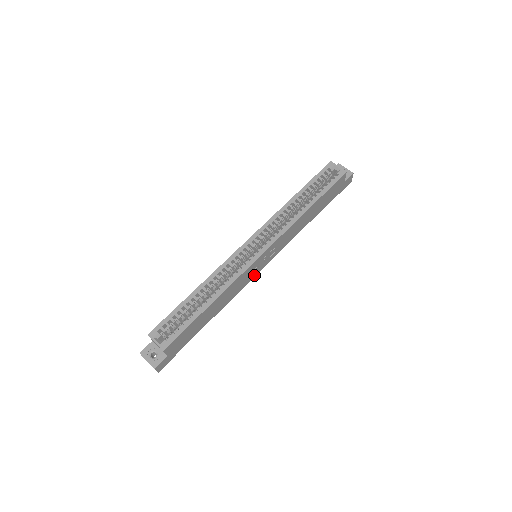
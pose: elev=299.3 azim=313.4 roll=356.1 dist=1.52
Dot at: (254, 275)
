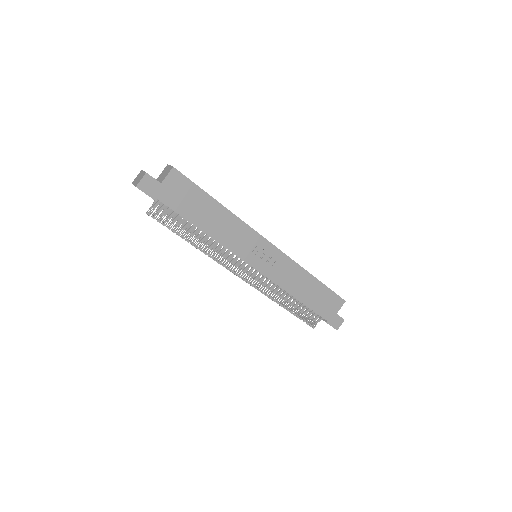
Dot at: (246, 258)
